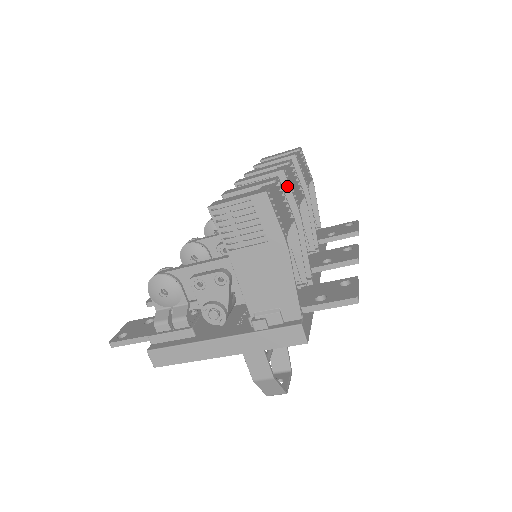
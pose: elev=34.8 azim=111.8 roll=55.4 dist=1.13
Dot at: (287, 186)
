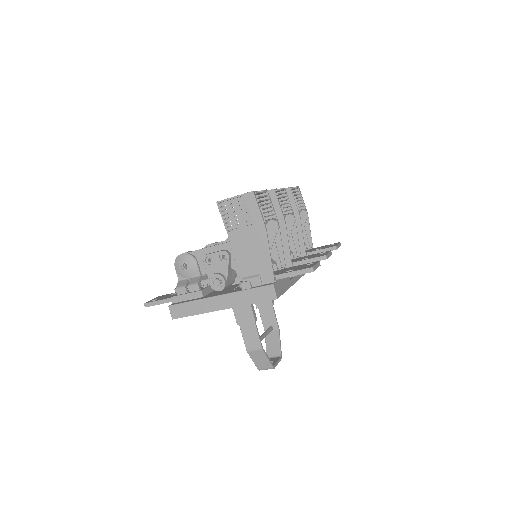
Dot at: (276, 200)
